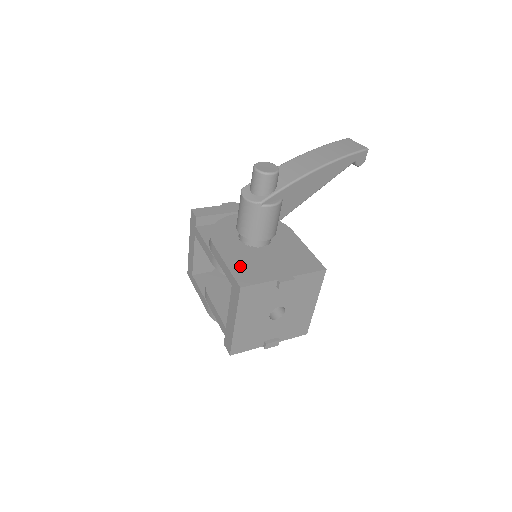
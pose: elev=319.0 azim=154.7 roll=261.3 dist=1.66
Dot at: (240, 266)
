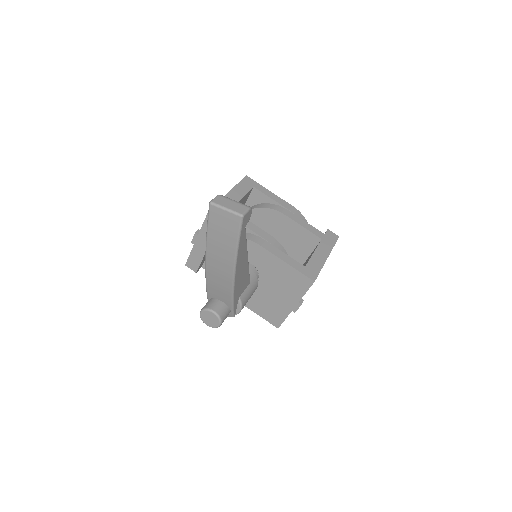
Dot at: (262, 310)
